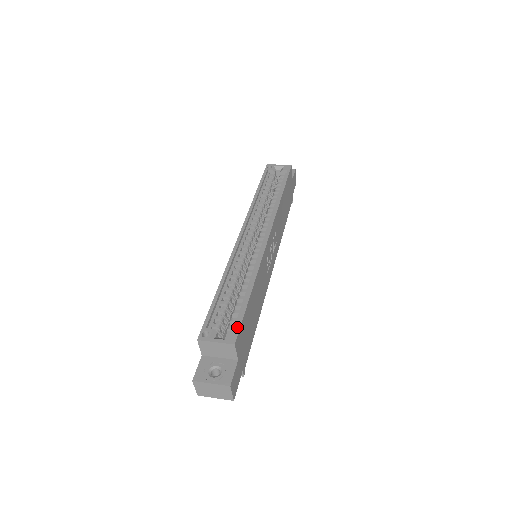
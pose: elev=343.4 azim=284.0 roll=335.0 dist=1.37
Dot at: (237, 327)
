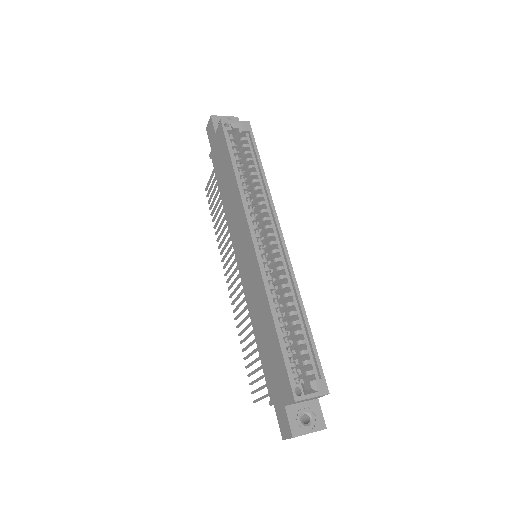
Dot at: (321, 373)
